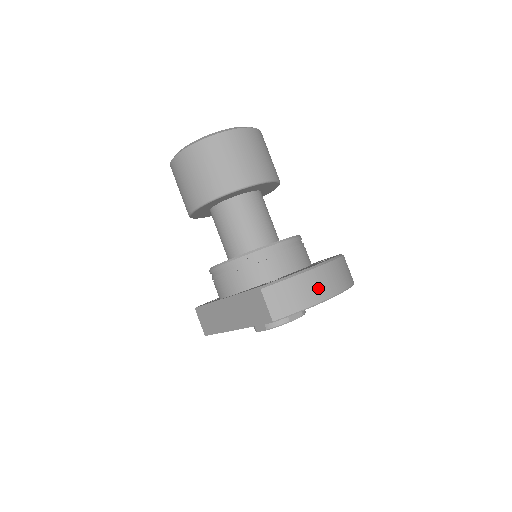
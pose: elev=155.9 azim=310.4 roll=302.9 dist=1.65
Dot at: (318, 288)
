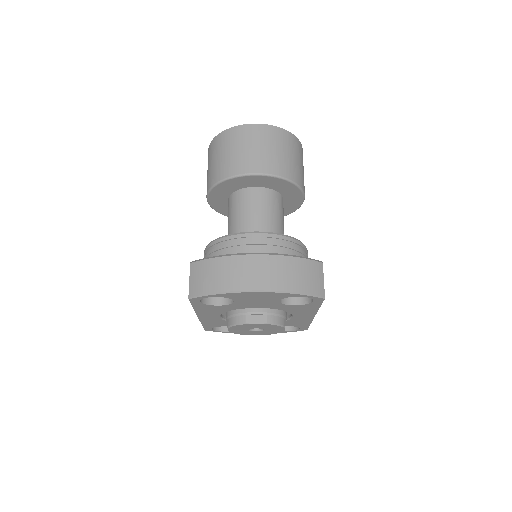
Dot at: (243, 276)
